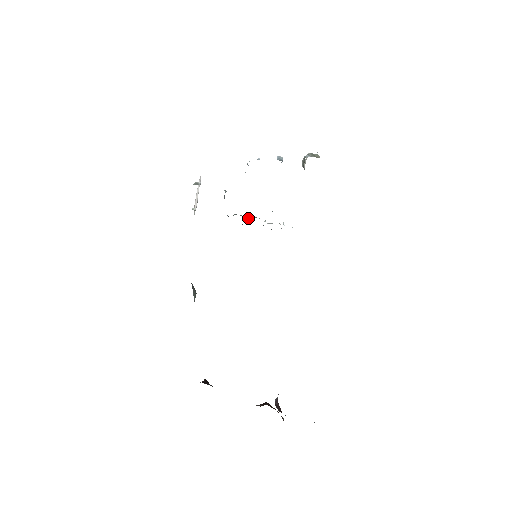
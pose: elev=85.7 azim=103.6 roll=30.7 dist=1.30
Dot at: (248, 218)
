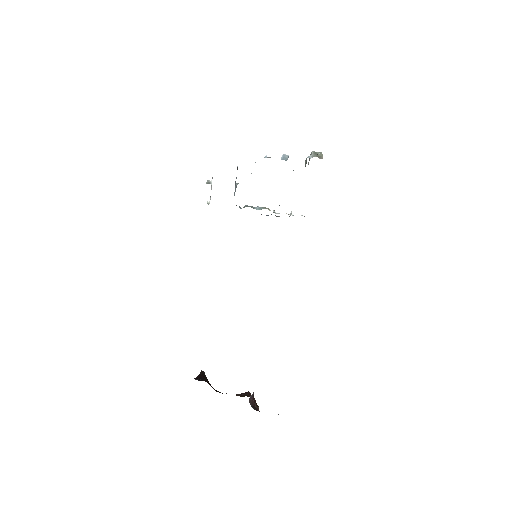
Dot at: (258, 209)
